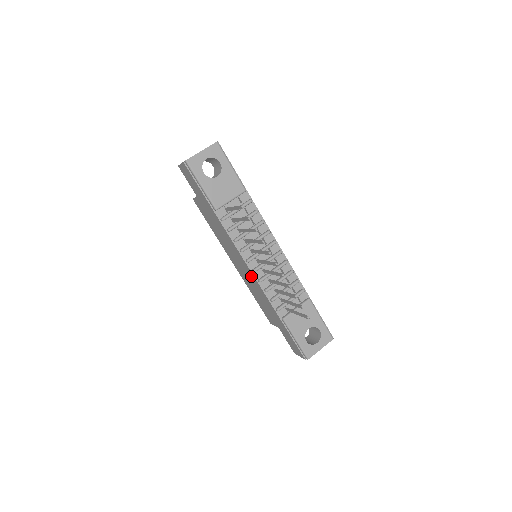
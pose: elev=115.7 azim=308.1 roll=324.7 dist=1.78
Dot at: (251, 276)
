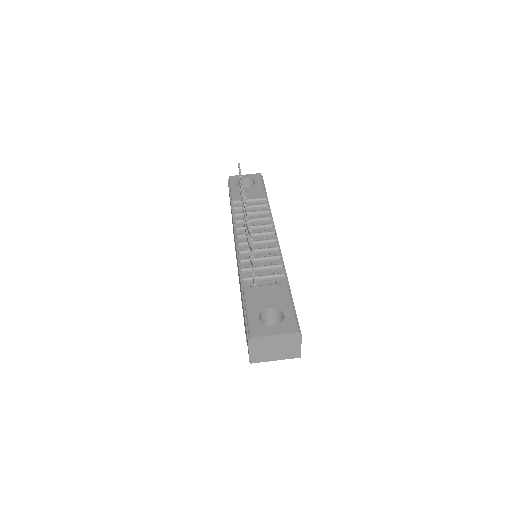
Dot at: occluded
